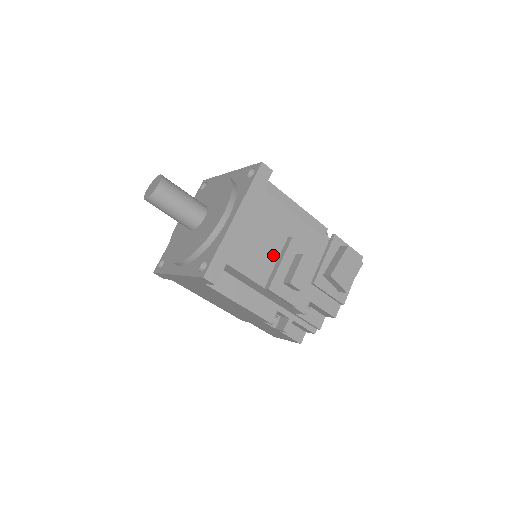
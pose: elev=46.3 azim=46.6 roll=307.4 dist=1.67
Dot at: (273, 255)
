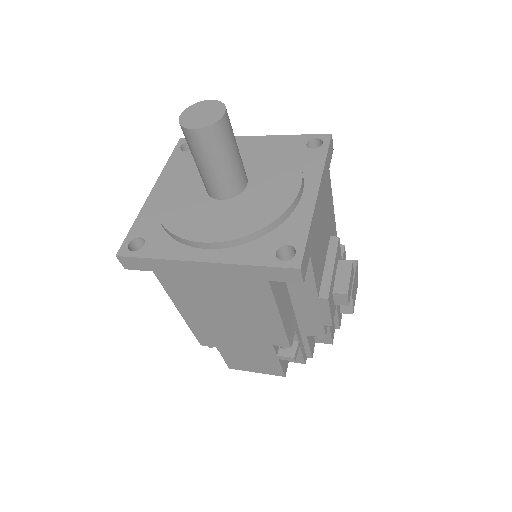
Dot at: (324, 255)
